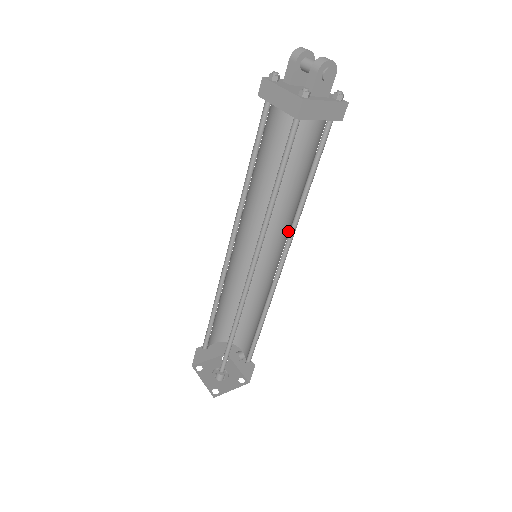
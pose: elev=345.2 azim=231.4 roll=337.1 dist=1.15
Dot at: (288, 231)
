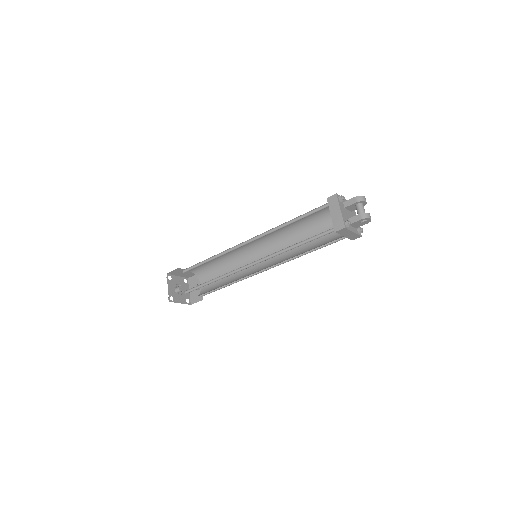
Dot at: (282, 258)
